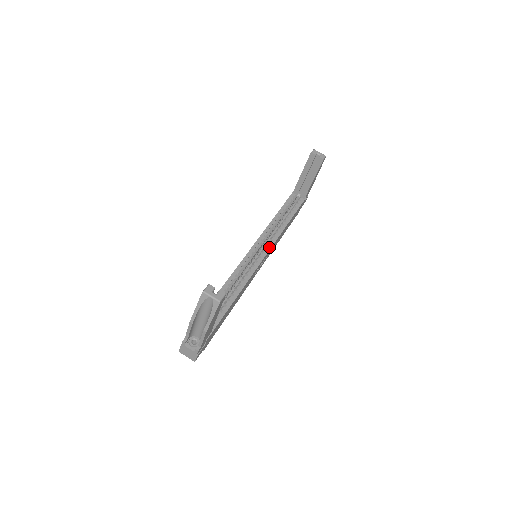
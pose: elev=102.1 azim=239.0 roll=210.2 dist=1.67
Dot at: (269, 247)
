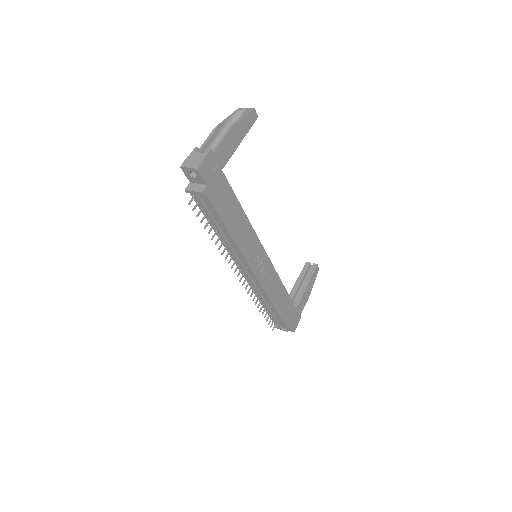
Dot at: (269, 261)
